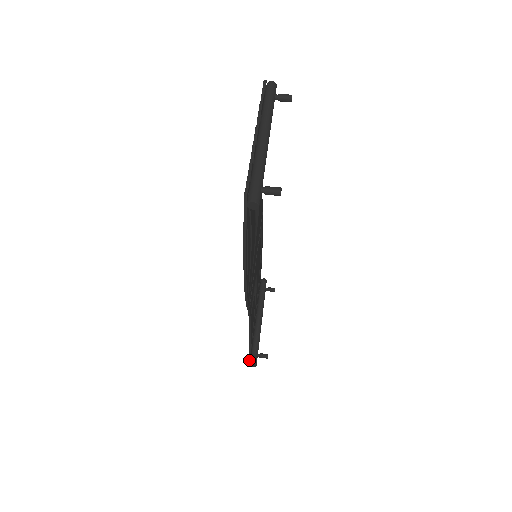
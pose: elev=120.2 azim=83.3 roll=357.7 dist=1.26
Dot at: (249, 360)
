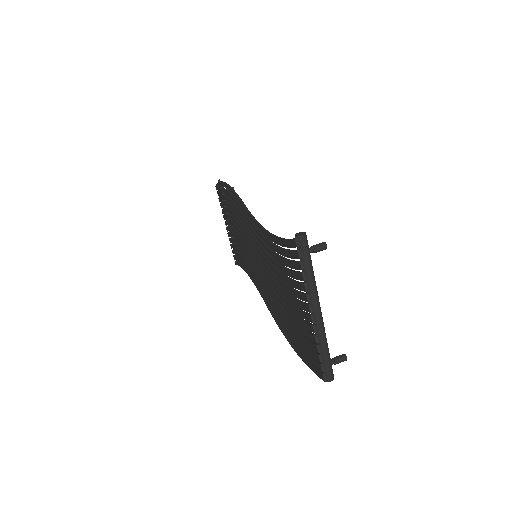
Dot at: occluded
